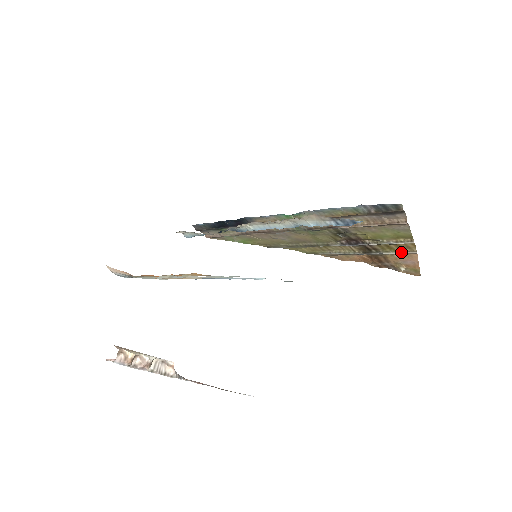
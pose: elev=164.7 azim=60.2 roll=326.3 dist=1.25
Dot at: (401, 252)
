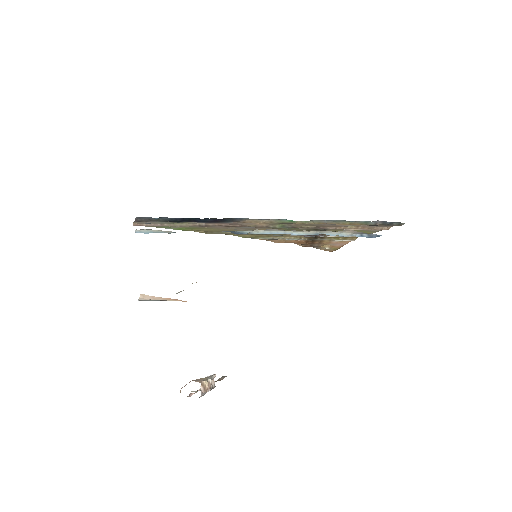
Dot at: (342, 240)
